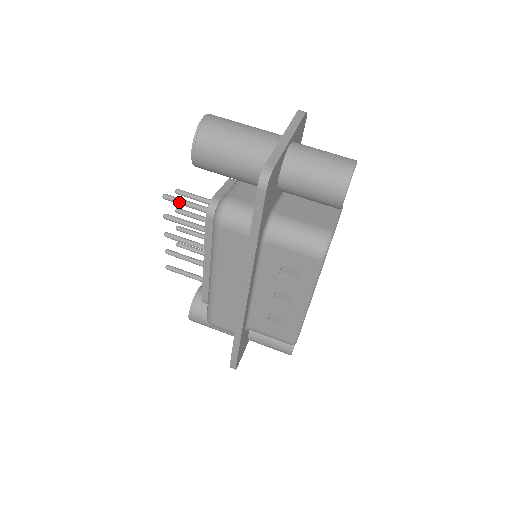
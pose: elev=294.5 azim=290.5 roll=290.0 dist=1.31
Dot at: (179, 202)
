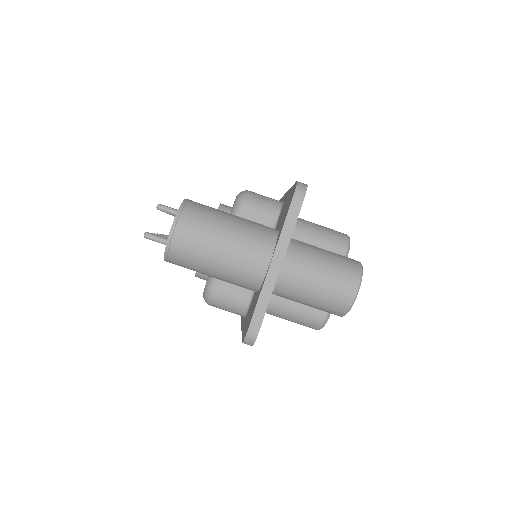
Dot at: occluded
